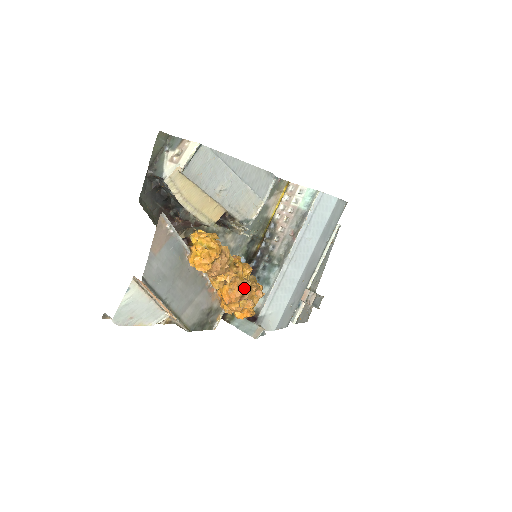
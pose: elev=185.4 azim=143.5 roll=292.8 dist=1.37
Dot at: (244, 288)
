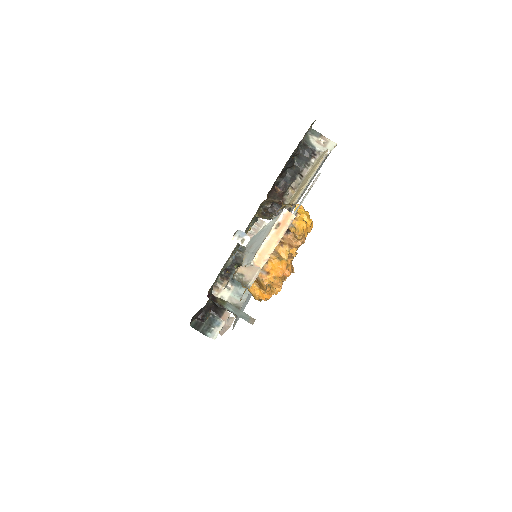
Dot at: (292, 269)
